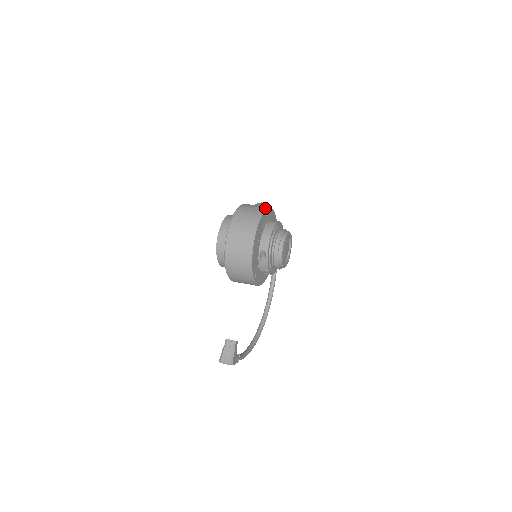
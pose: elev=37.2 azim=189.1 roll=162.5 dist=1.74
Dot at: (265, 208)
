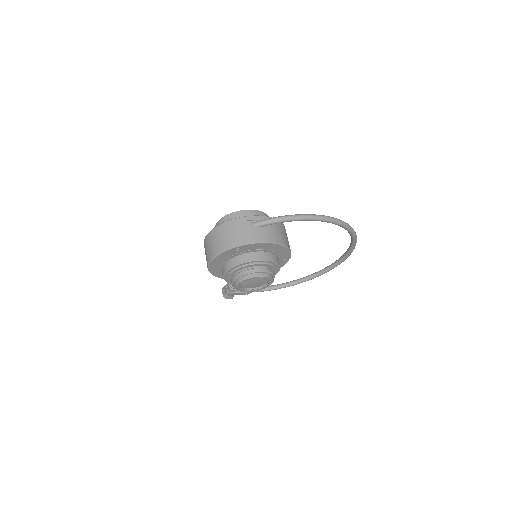
Dot at: (236, 245)
